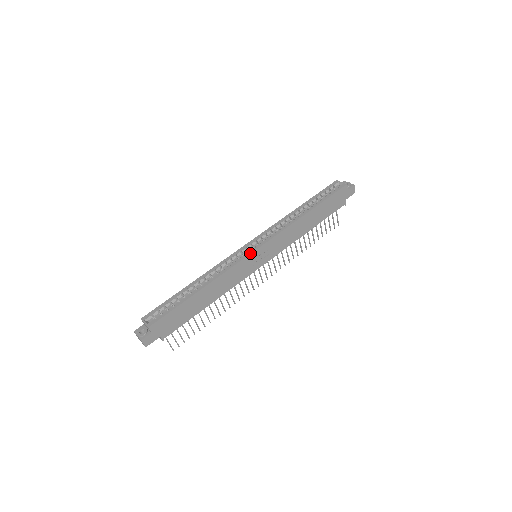
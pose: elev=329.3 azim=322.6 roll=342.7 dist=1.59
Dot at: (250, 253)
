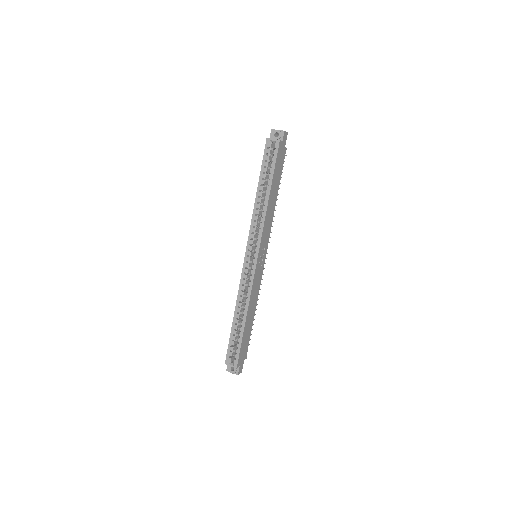
Dot at: (255, 267)
